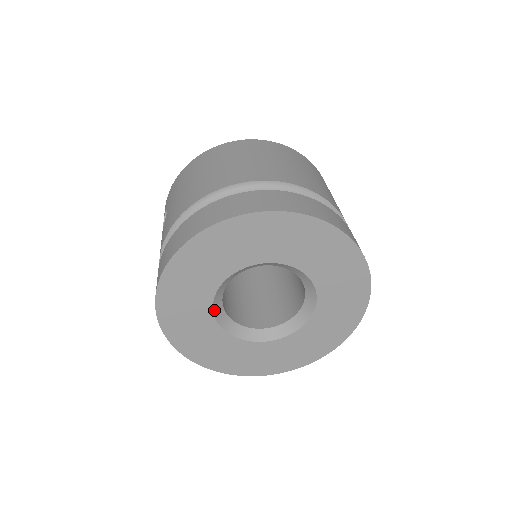
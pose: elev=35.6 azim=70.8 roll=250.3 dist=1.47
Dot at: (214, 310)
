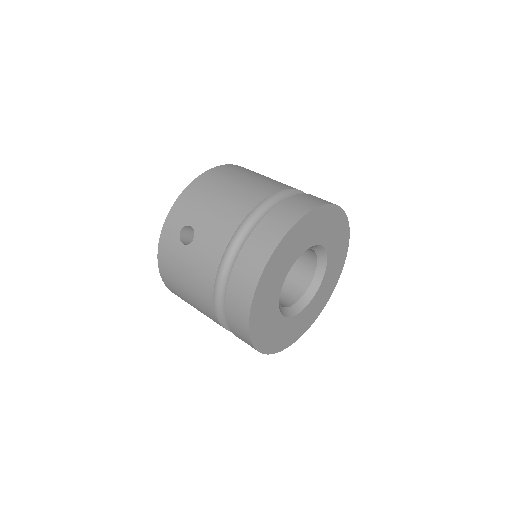
Dot at: occluded
